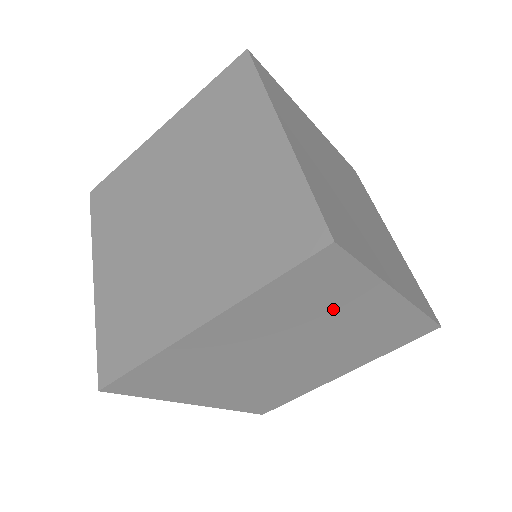
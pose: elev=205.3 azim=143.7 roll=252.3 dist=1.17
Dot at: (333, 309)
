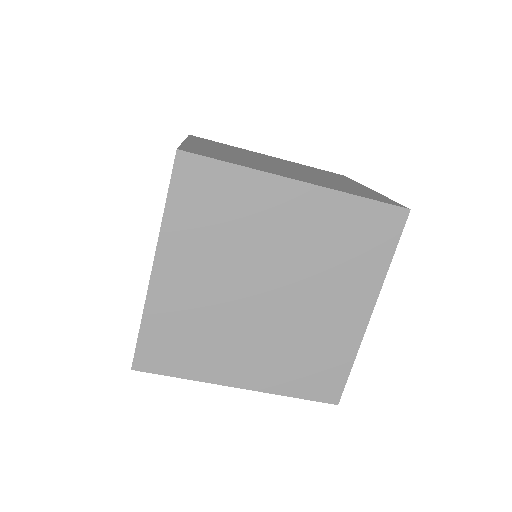
Dot at: occluded
